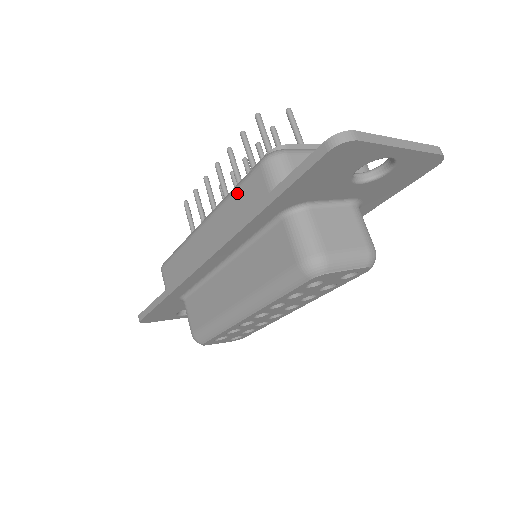
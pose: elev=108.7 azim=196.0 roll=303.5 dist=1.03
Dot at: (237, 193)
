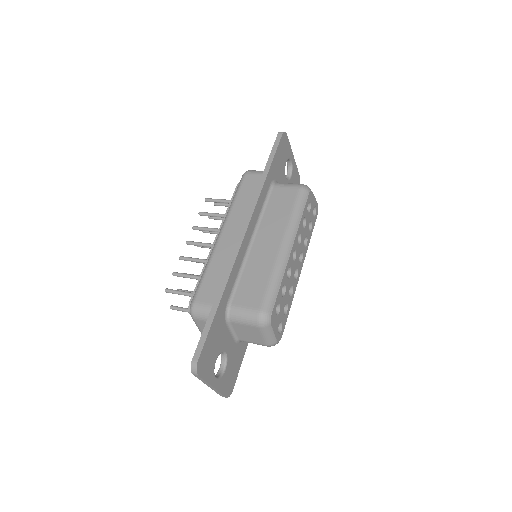
Dot at: (239, 195)
